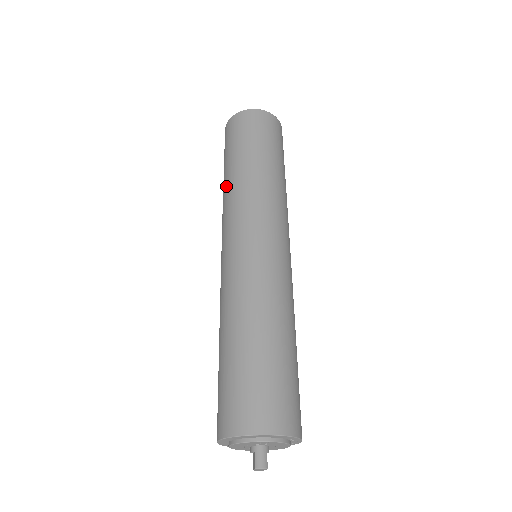
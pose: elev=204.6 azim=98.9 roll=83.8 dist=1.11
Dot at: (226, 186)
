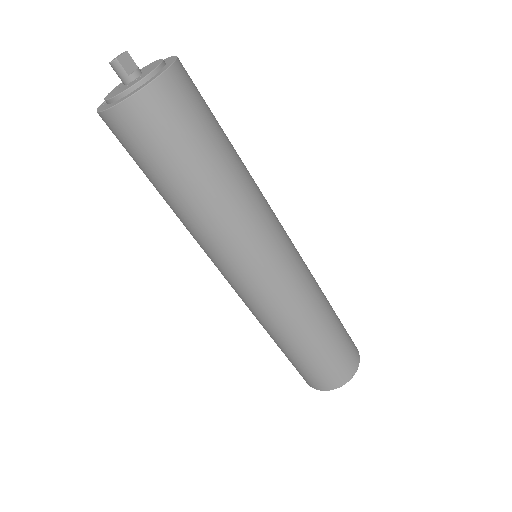
Dot at: occluded
